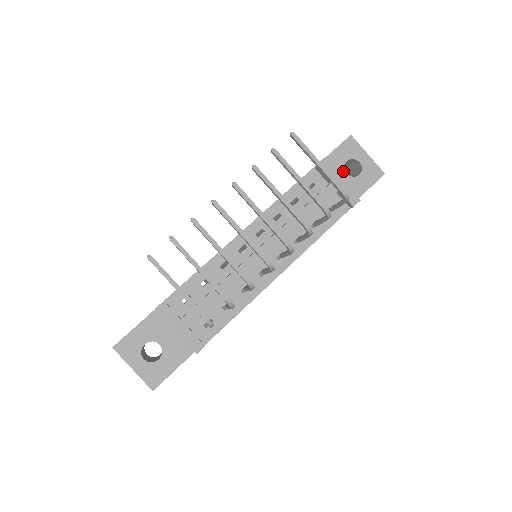
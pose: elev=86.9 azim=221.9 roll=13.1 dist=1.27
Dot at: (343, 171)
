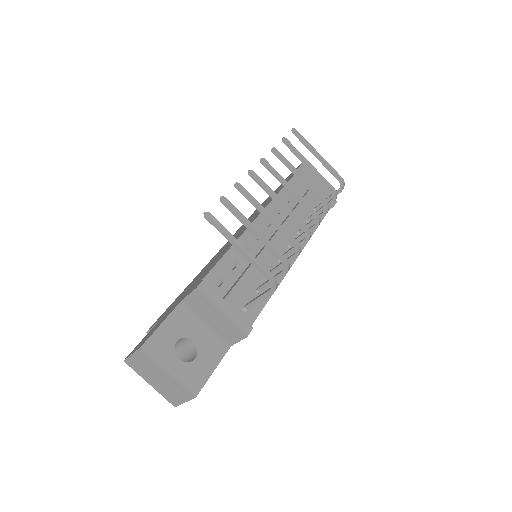
Dot at: occluded
